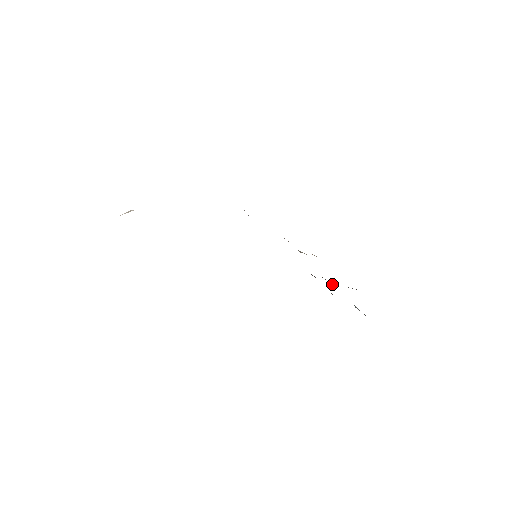
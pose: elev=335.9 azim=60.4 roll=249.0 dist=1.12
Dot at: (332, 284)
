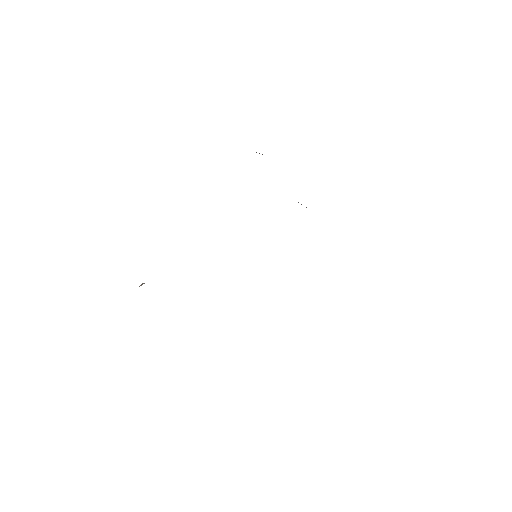
Dot at: occluded
